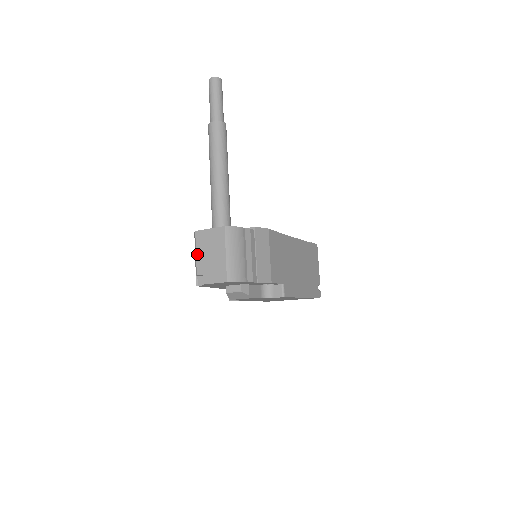
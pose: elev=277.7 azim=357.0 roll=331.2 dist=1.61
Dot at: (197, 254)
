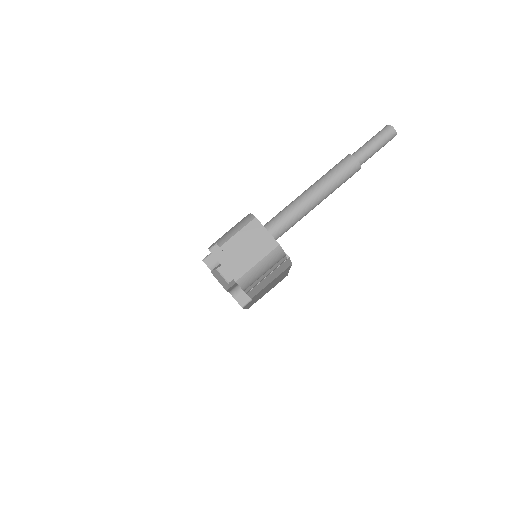
Dot at: (238, 234)
